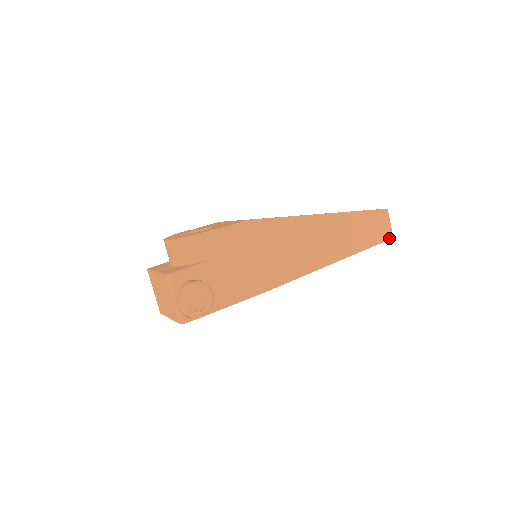
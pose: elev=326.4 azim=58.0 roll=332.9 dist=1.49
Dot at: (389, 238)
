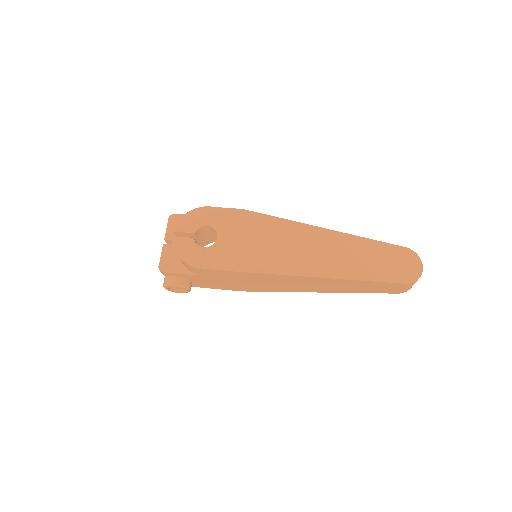
Dot at: (399, 293)
